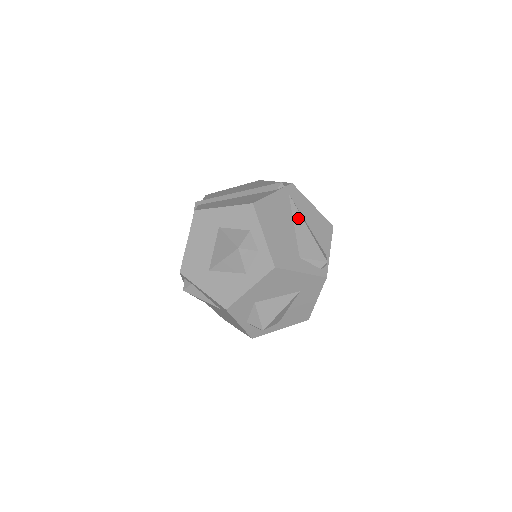
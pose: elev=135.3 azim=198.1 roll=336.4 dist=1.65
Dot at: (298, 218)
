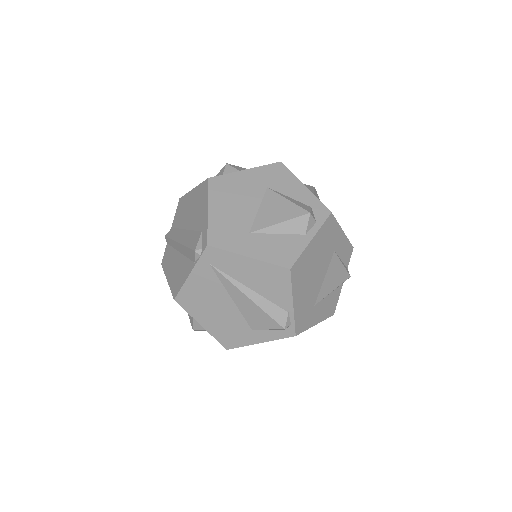
Dot at: (232, 289)
